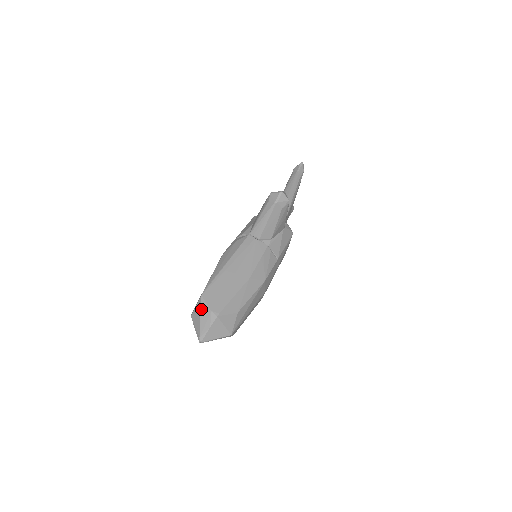
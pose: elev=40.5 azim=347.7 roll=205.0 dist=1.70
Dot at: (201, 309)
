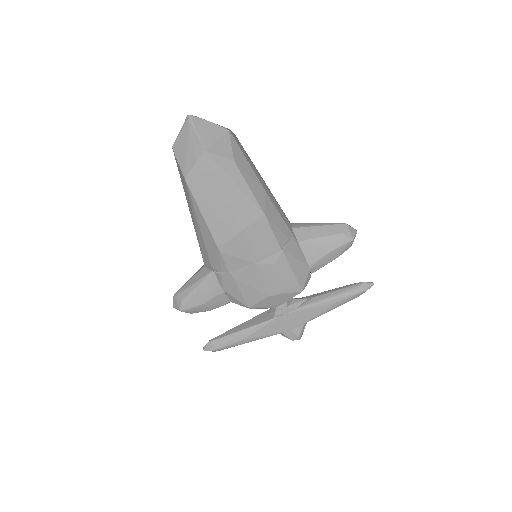
Dot at: occluded
